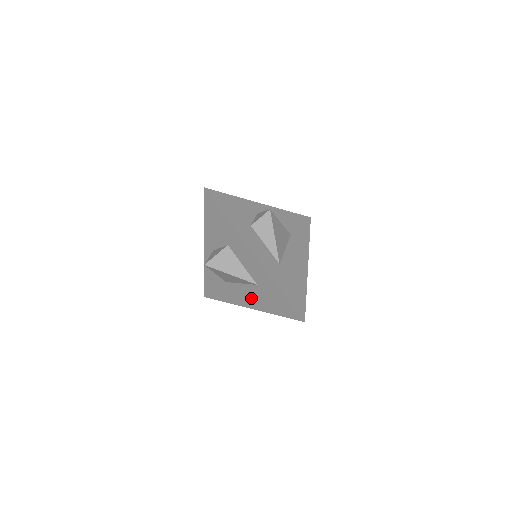
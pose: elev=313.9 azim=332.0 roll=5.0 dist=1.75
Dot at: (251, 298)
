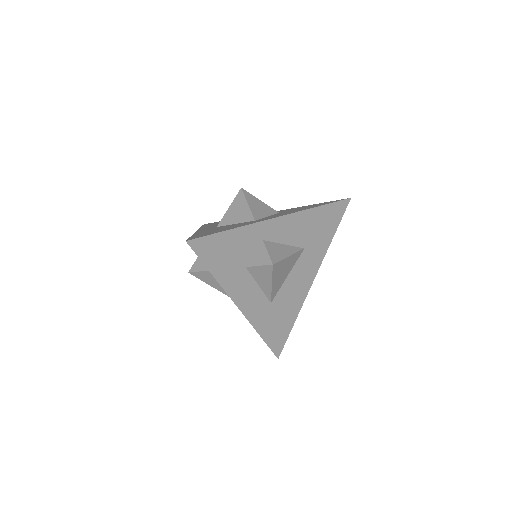
Dot at: occluded
